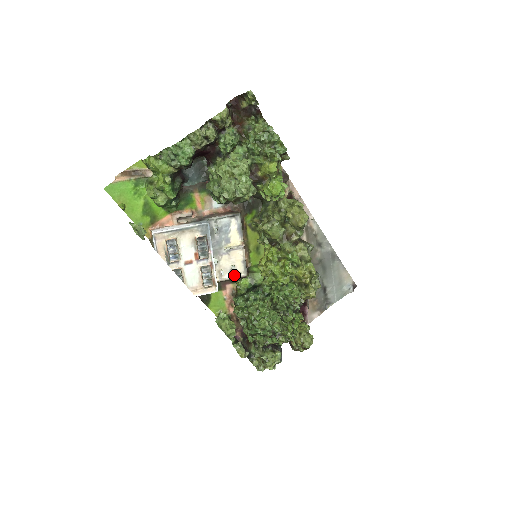
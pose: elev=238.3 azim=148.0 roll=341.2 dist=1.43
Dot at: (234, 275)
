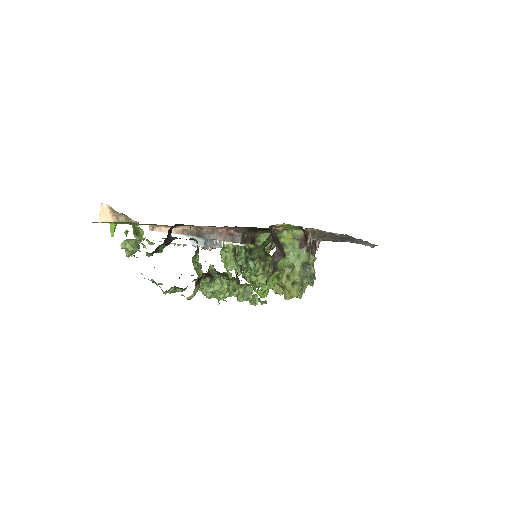
Dot at: occluded
